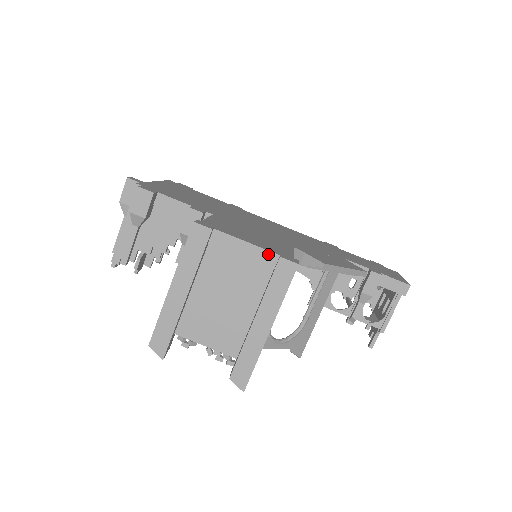
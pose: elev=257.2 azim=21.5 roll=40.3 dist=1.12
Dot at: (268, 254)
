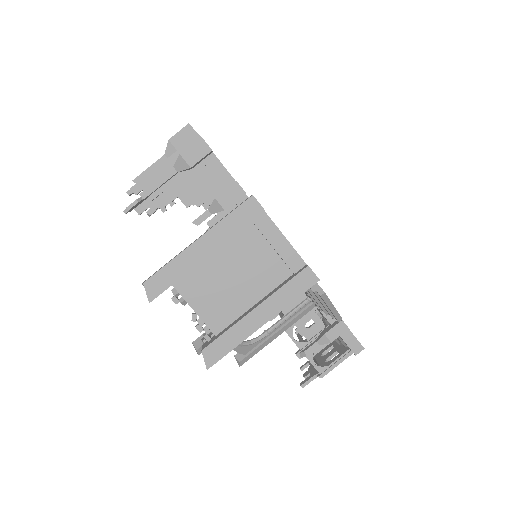
Dot at: (297, 258)
